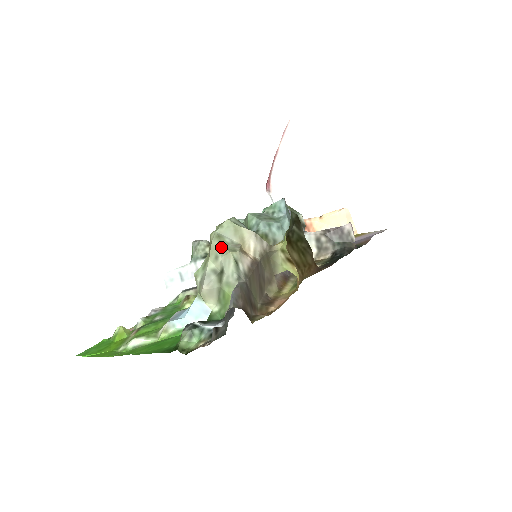
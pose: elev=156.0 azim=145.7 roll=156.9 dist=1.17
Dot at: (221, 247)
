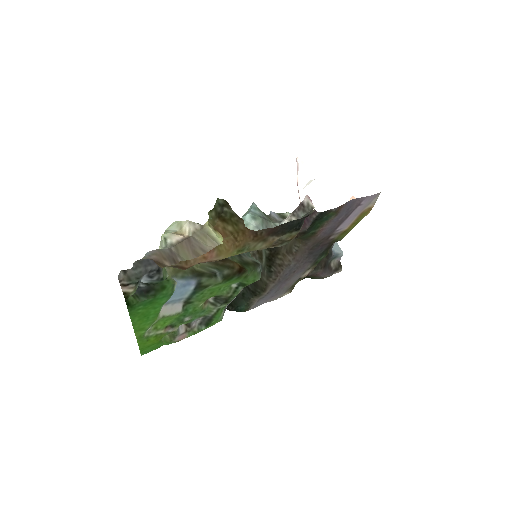
Dot at: occluded
